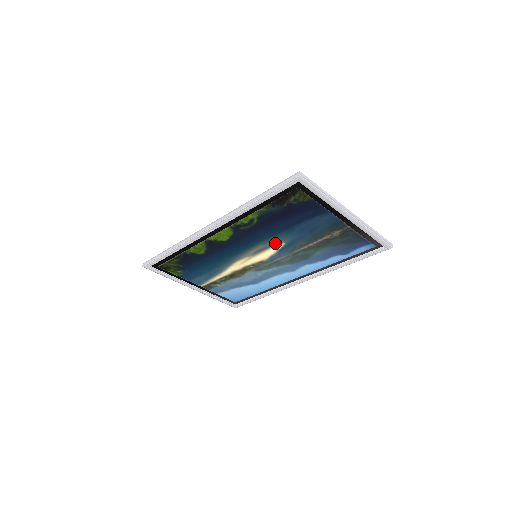
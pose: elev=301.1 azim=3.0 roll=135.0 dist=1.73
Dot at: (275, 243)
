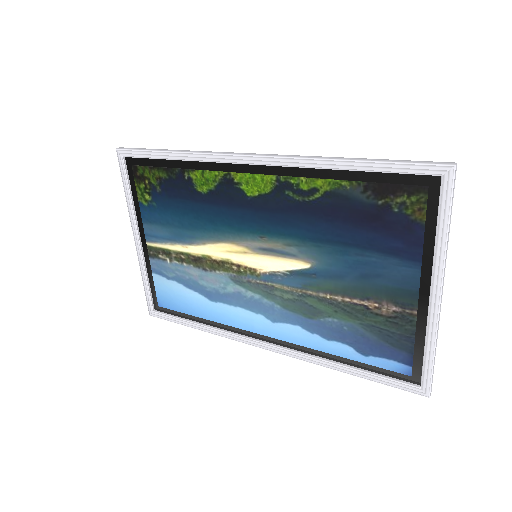
Dot at: (300, 255)
